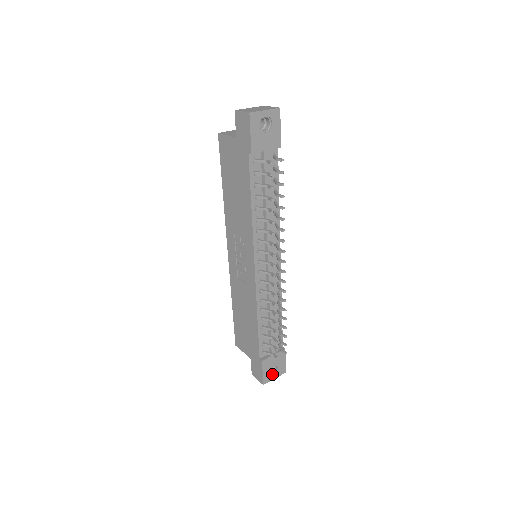
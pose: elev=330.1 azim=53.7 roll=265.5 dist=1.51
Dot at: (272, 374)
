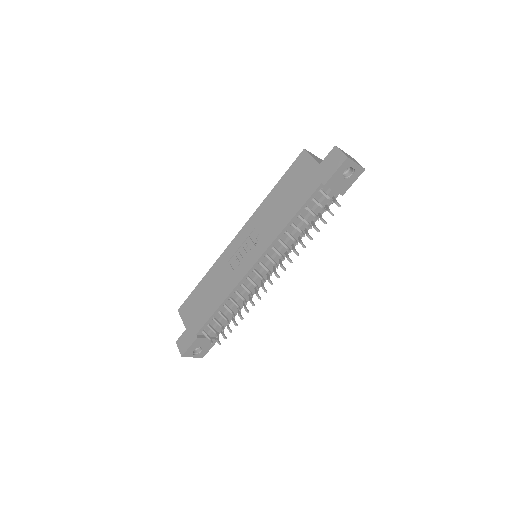
Dot at: (194, 352)
